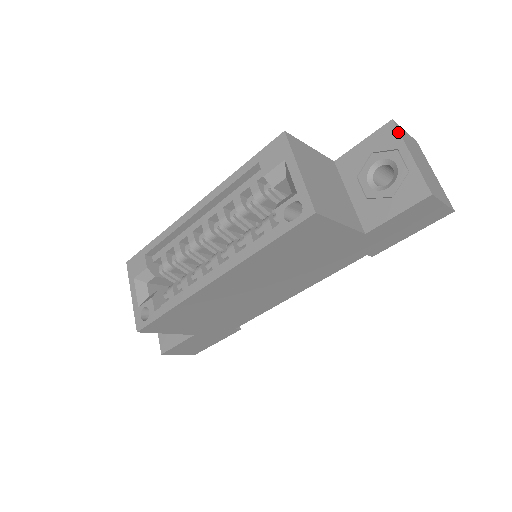
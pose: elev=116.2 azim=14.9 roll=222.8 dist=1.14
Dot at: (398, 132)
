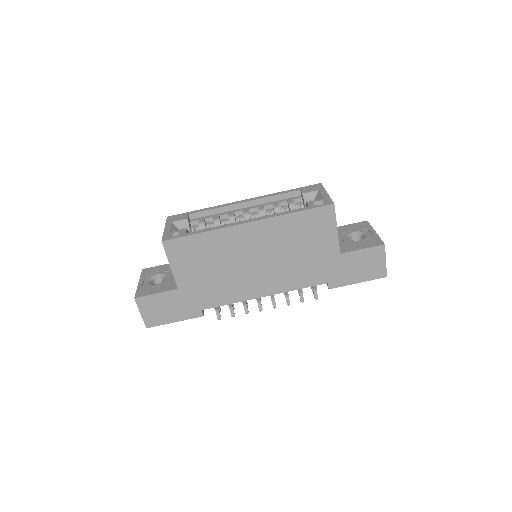
Dot at: occluded
